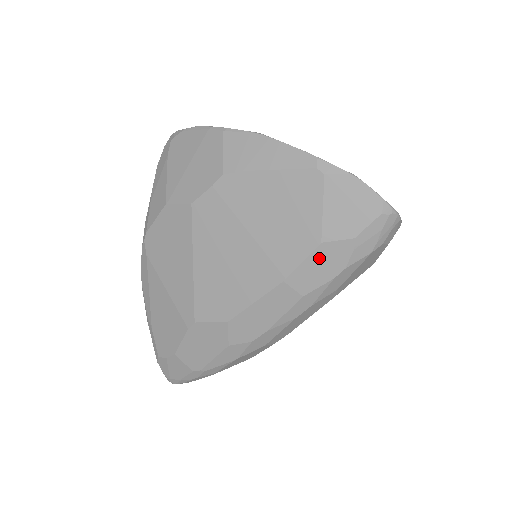
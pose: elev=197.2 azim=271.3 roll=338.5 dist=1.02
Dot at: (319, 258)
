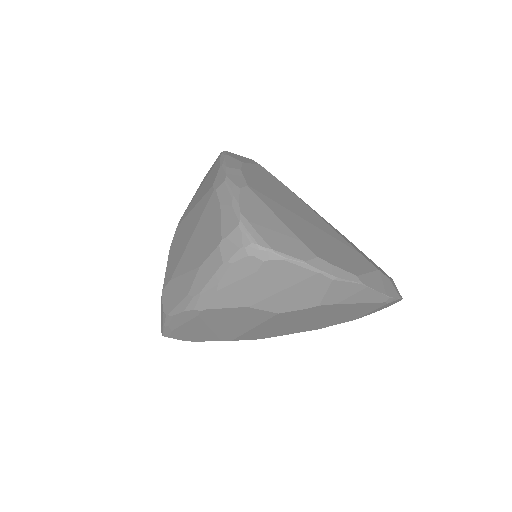
Dot at: (347, 321)
